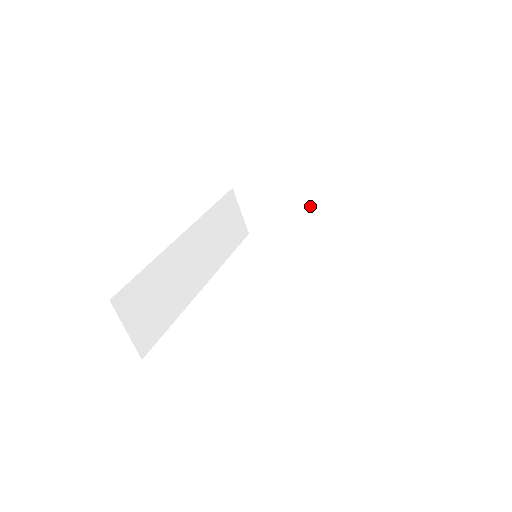
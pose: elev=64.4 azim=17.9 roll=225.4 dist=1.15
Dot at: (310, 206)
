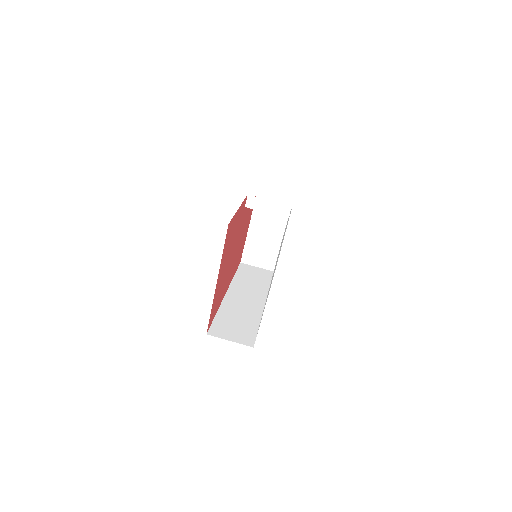
Dot at: (275, 222)
